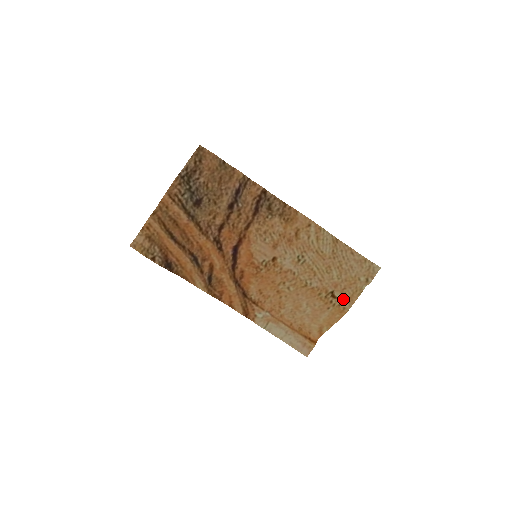
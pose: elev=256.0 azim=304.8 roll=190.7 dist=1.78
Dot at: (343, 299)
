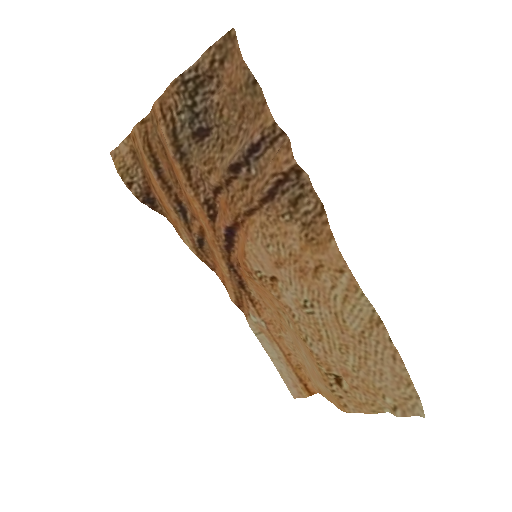
Dot at: (349, 396)
